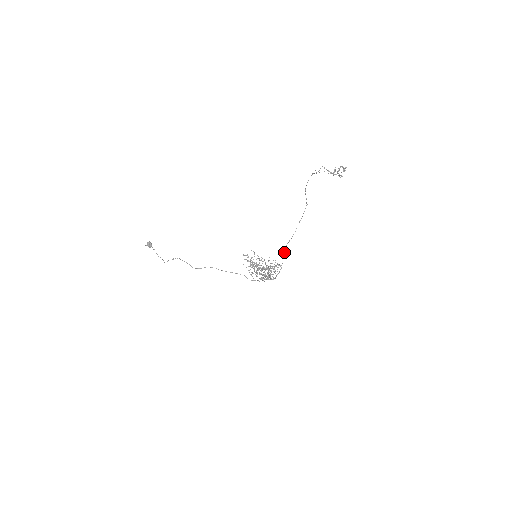
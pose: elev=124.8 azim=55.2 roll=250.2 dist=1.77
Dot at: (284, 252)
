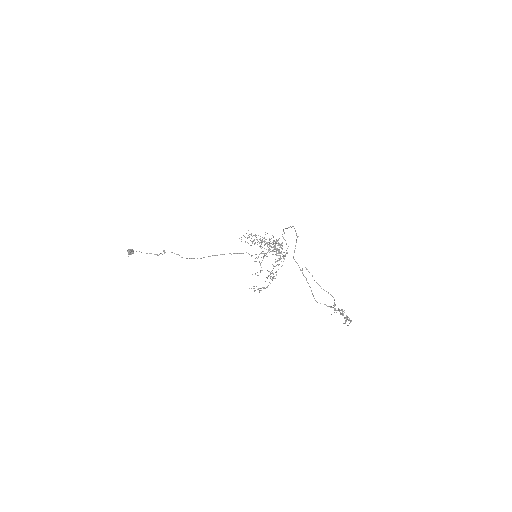
Dot at: occluded
